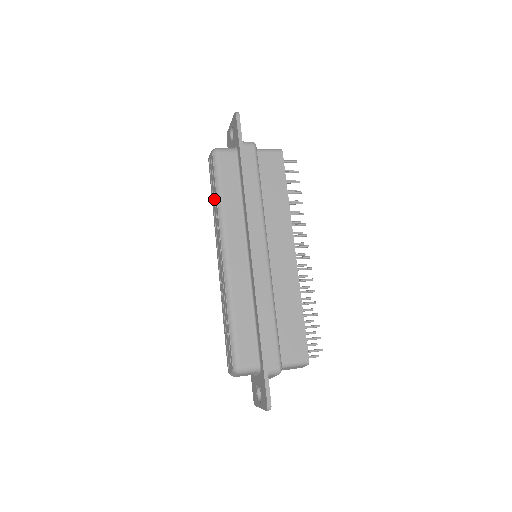
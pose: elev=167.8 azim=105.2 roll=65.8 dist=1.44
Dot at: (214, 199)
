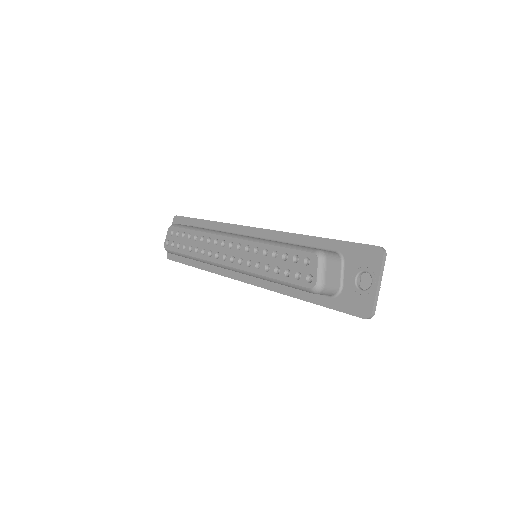
Dot at: (190, 241)
